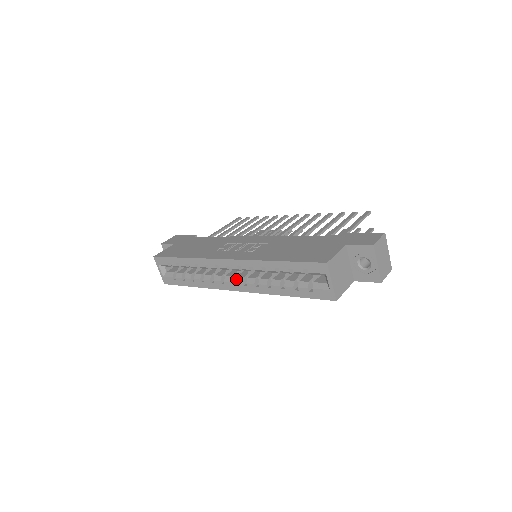
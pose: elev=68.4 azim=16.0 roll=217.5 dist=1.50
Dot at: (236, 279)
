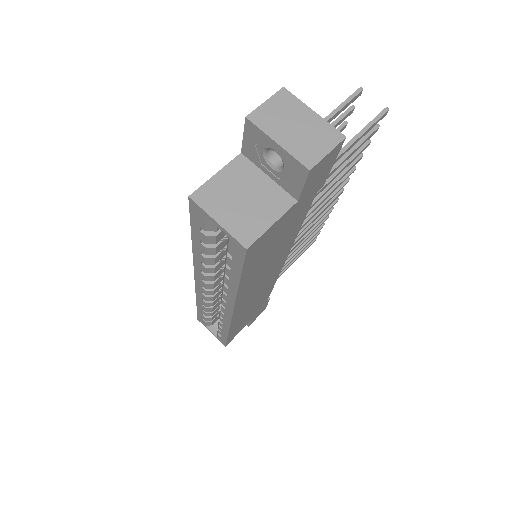
Dot at: (221, 299)
